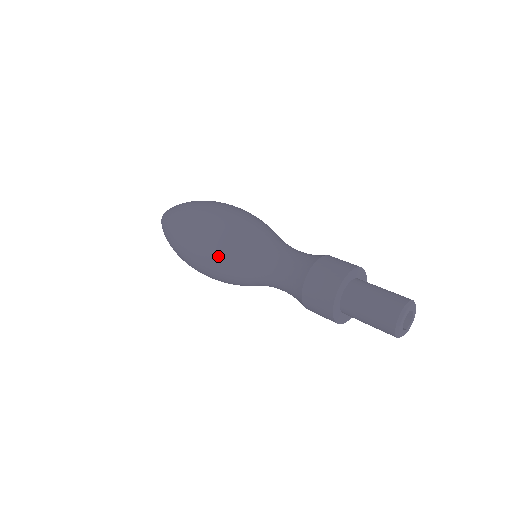
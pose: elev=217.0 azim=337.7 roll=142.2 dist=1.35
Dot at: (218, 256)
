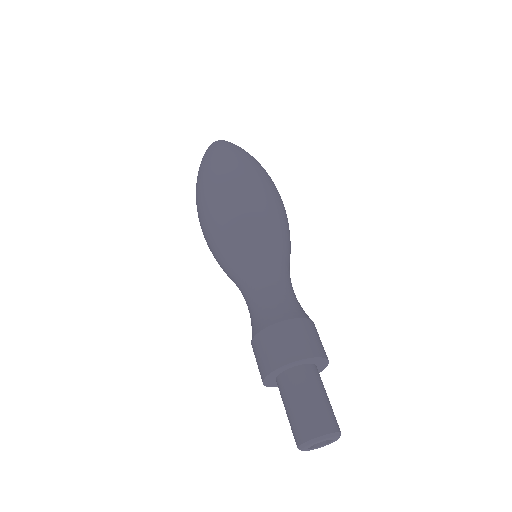
Dot at: occluded
